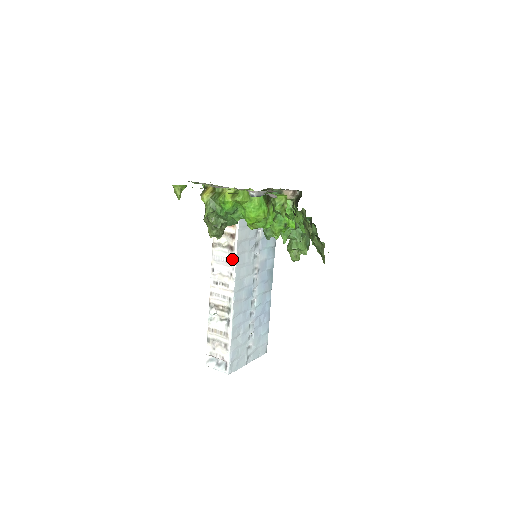
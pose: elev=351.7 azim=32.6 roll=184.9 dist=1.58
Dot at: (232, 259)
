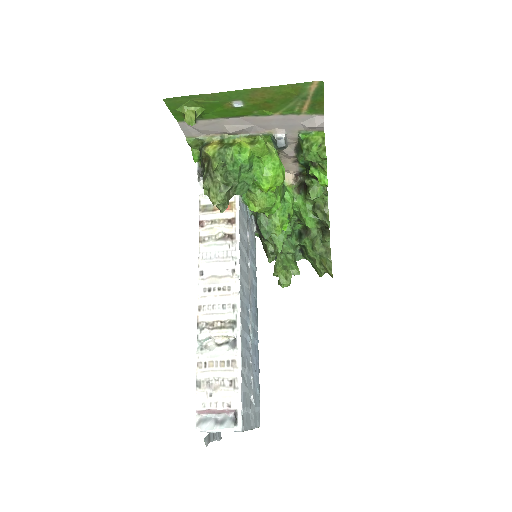
Dot at: (233, 250)
